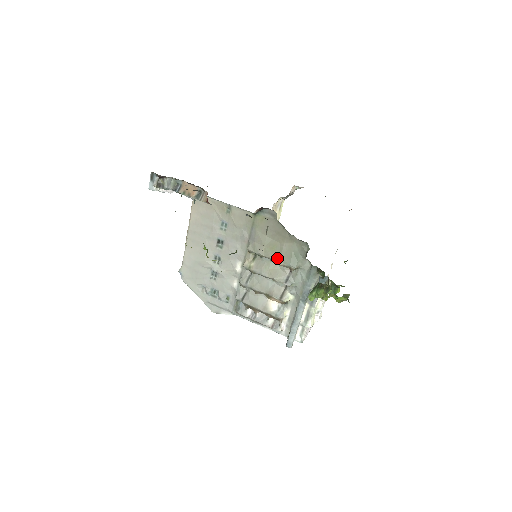
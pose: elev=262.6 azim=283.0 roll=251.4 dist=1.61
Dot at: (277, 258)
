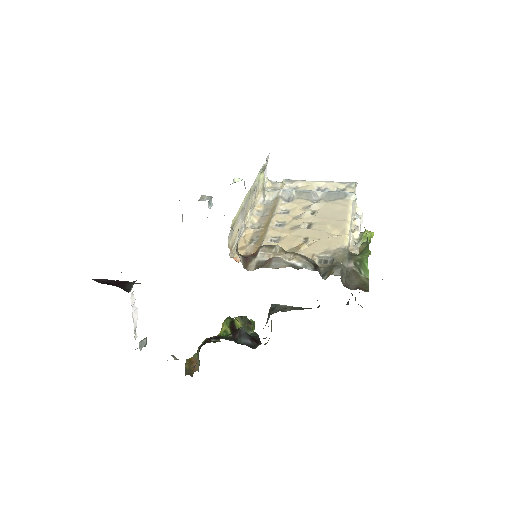
Dot at: occluded
